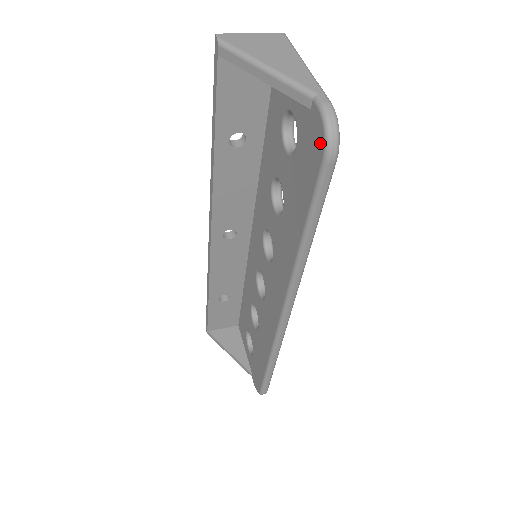
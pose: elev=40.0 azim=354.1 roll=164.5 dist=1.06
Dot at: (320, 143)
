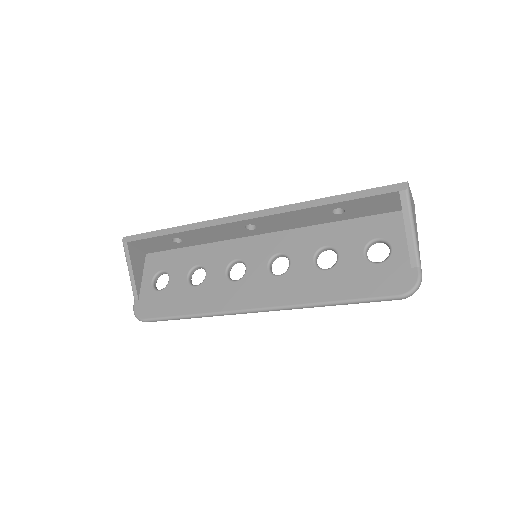
Dot at: (405, 288)
